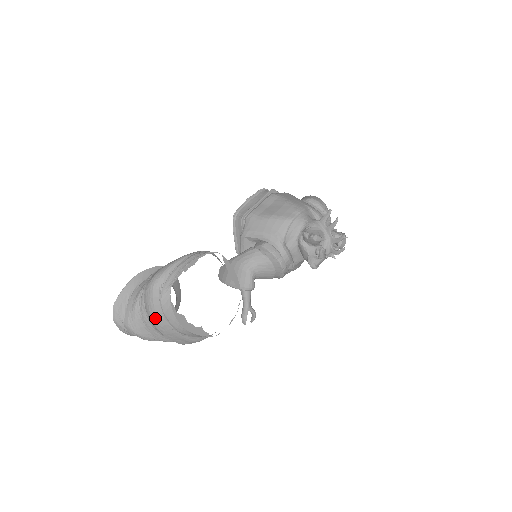
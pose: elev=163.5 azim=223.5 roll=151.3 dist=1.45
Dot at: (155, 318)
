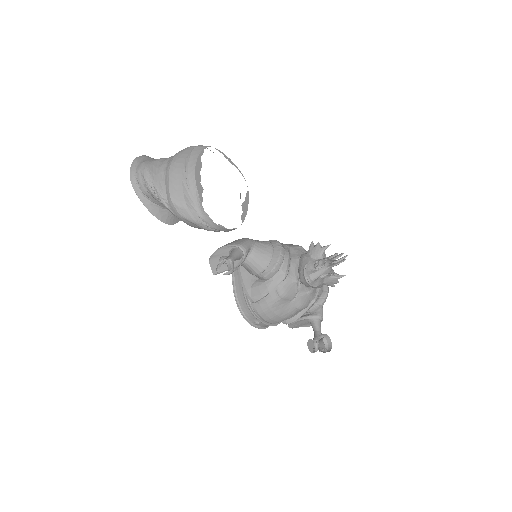
Dot at: (178, 156)
